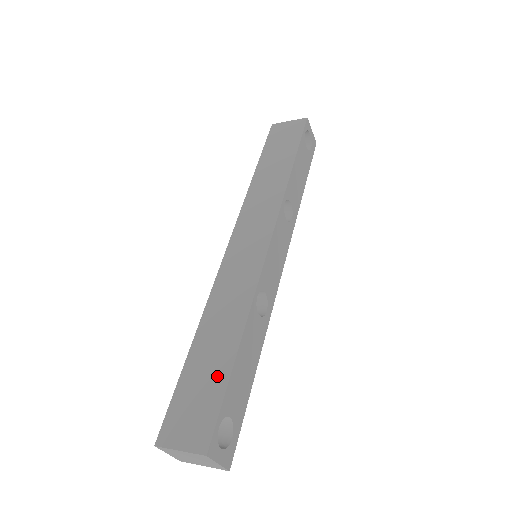
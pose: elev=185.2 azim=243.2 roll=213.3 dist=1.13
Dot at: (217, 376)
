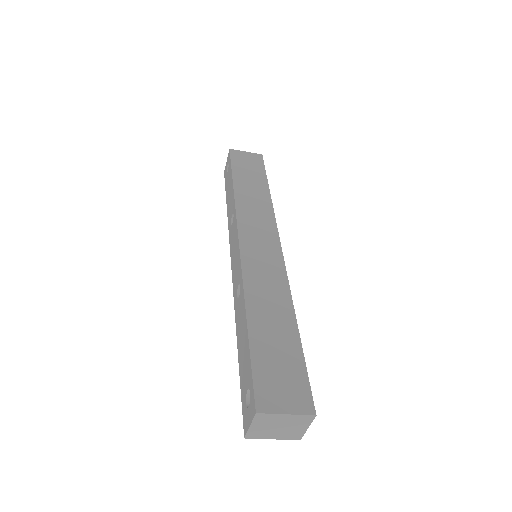
Dot at: (290, 349)
